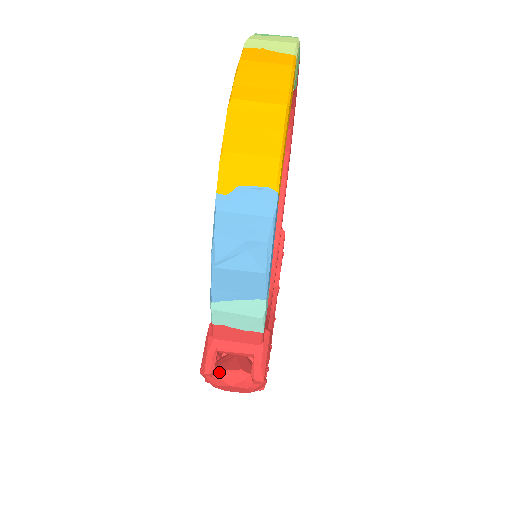
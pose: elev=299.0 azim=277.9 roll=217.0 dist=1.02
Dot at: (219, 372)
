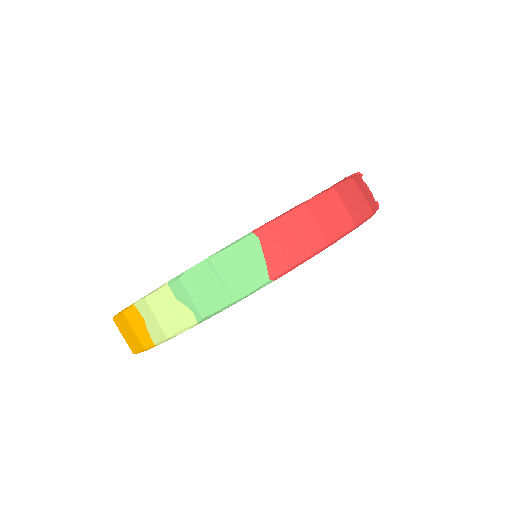
Dot at: occluded
